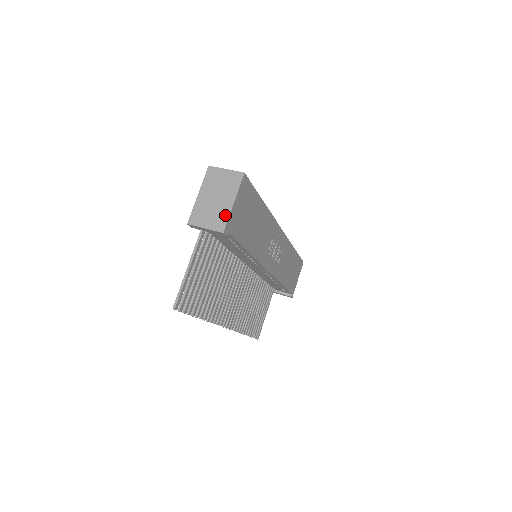
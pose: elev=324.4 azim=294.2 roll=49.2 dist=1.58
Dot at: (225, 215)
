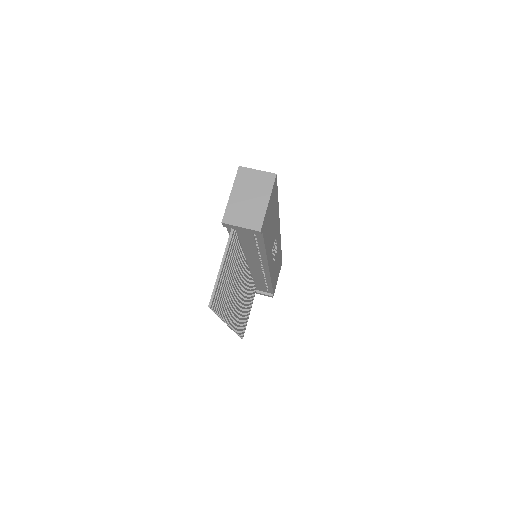
Dot at: (261, 214)
